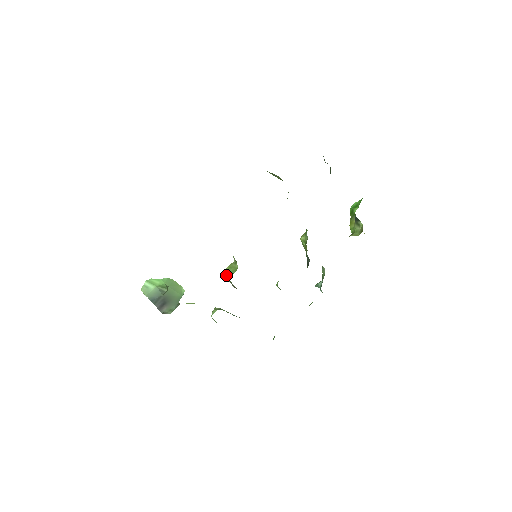
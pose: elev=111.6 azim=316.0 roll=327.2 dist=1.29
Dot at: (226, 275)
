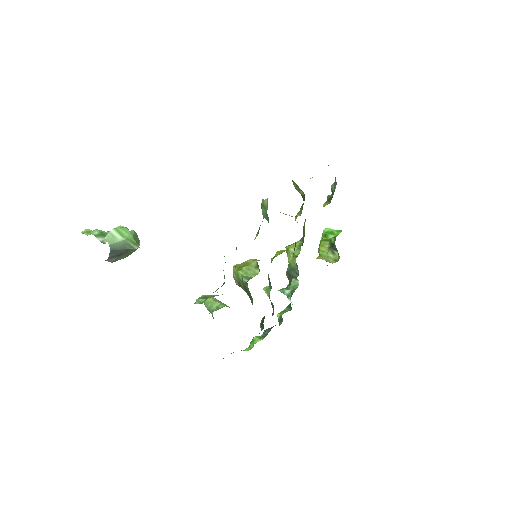
Dot at: (241, 274)
